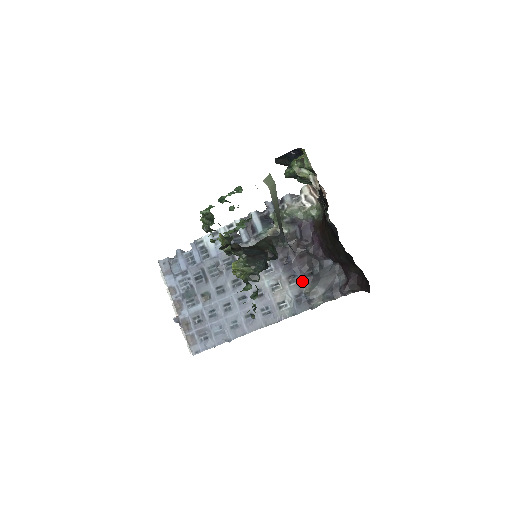
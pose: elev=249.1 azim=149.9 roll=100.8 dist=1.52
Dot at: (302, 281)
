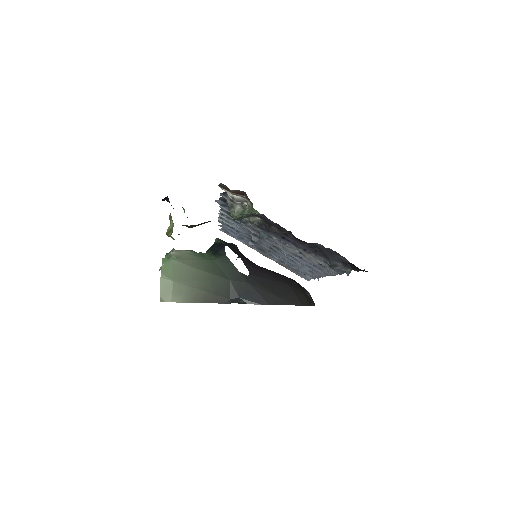
Dot at: (316, 255)
